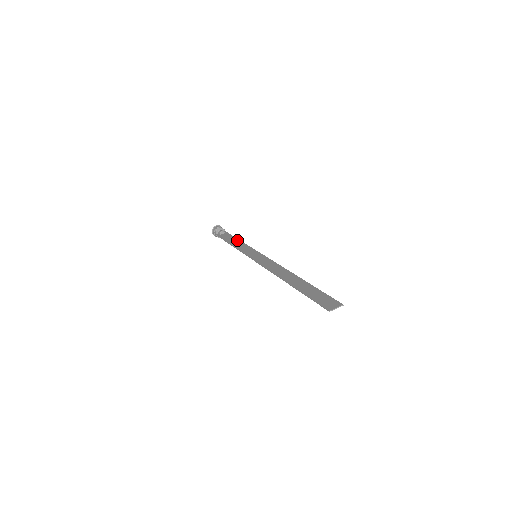
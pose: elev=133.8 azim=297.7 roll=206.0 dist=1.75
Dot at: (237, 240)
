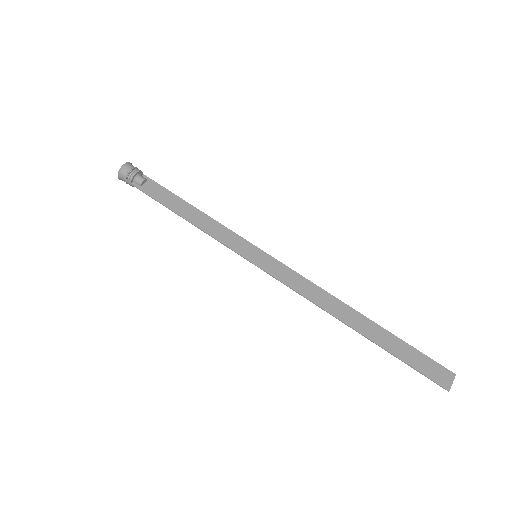
Dot at: (189, 207)
